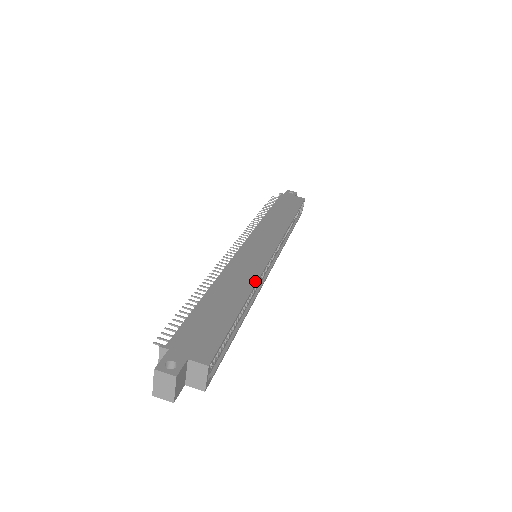
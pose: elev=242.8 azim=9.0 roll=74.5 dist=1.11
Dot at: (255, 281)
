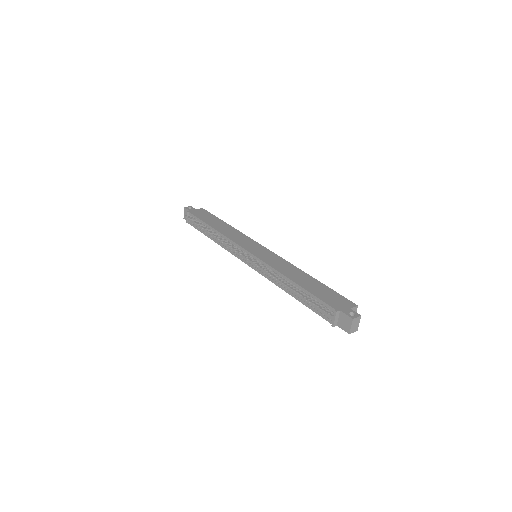
Dot at: (294, 266)
